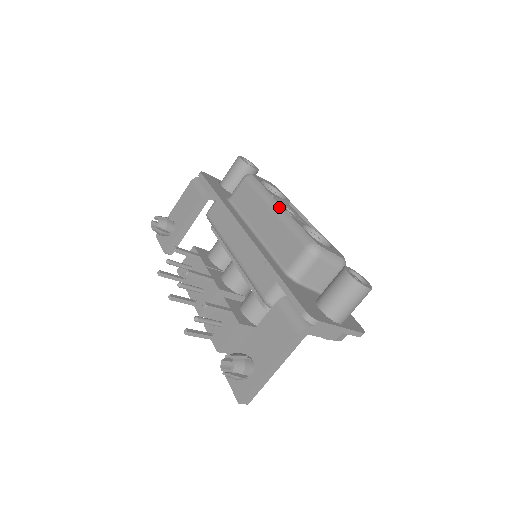
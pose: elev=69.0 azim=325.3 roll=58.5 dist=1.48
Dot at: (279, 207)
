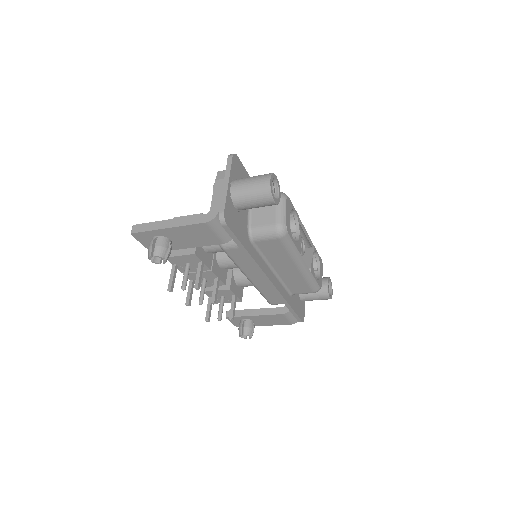
Dot at: (305, 267)
